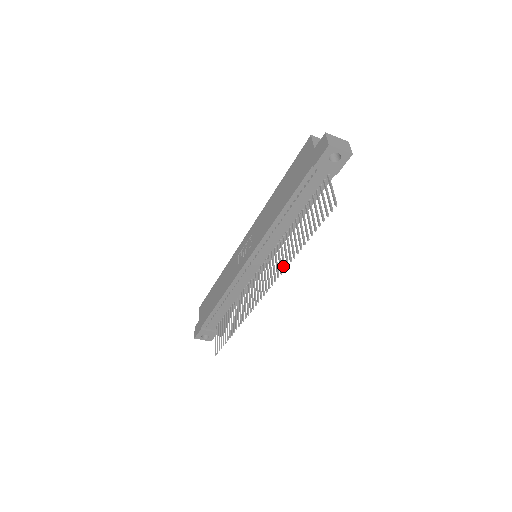
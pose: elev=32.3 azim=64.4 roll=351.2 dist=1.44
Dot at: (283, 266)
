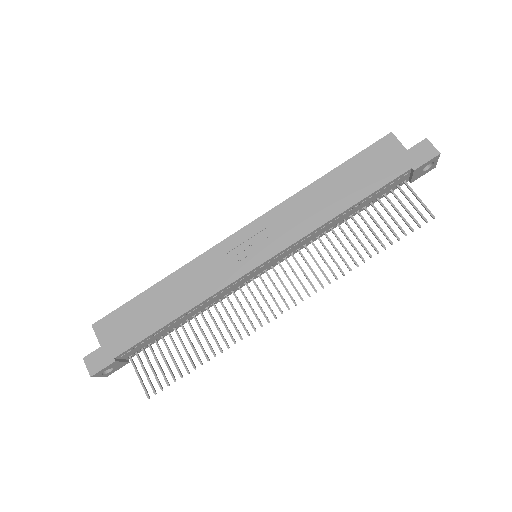
Dot at: (334, 274)
